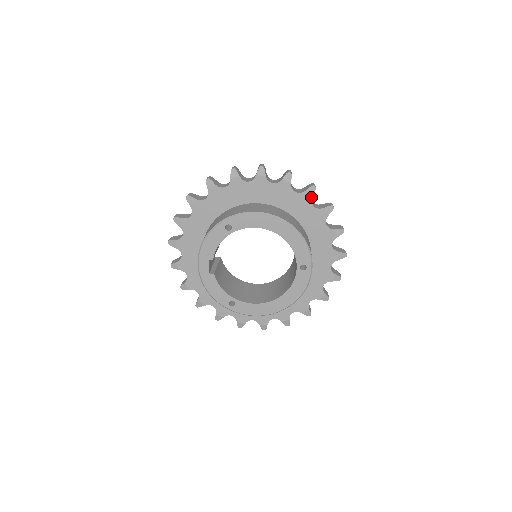
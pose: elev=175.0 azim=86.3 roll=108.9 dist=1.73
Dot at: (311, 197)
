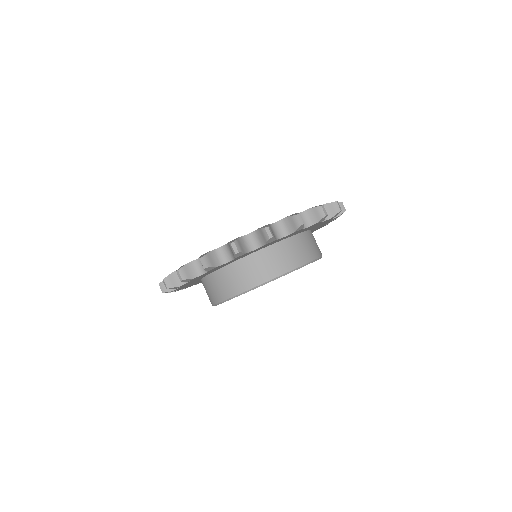
Dot at: occluded
